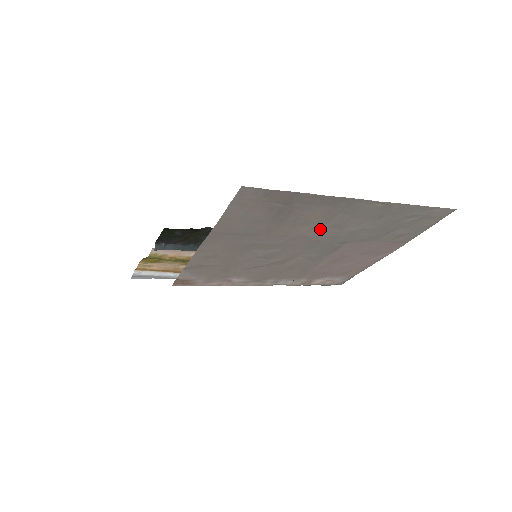
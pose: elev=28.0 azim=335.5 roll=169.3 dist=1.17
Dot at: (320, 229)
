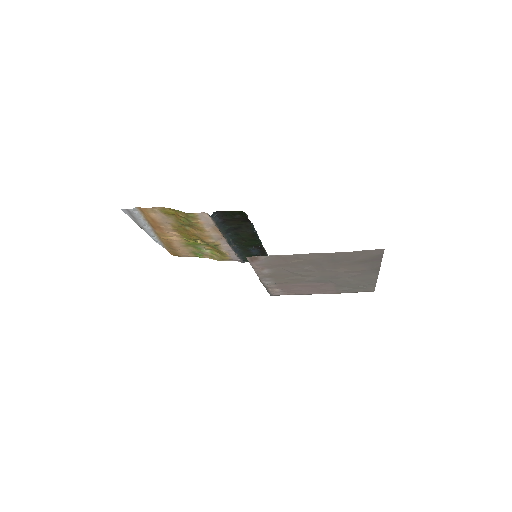
Dot at: (345, 273)
